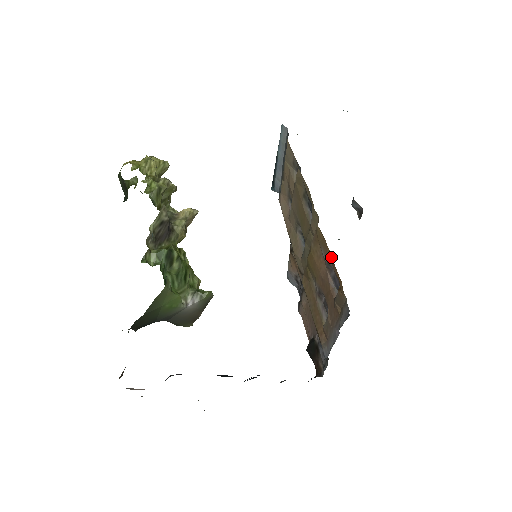
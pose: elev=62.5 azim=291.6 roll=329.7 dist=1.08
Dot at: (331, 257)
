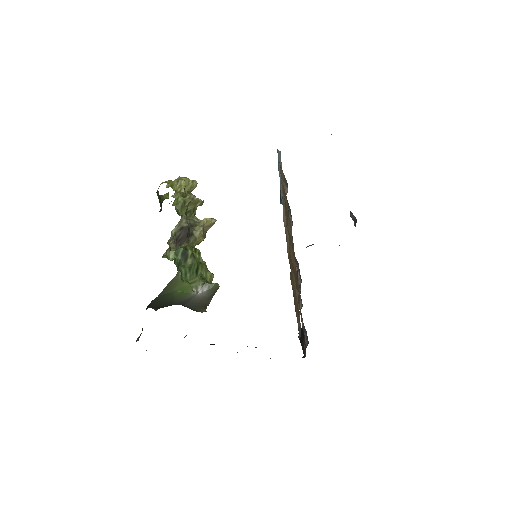
Dot at: (294, 253)
